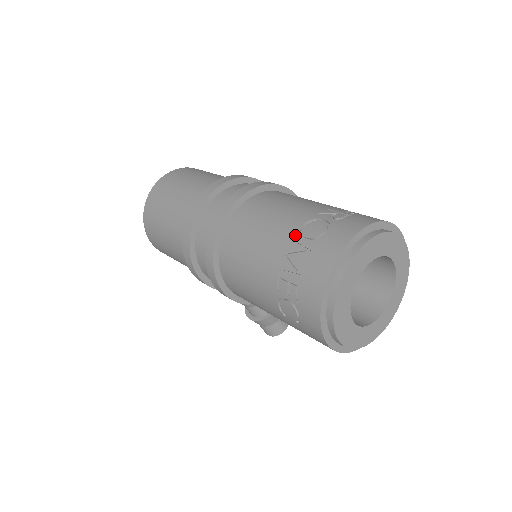
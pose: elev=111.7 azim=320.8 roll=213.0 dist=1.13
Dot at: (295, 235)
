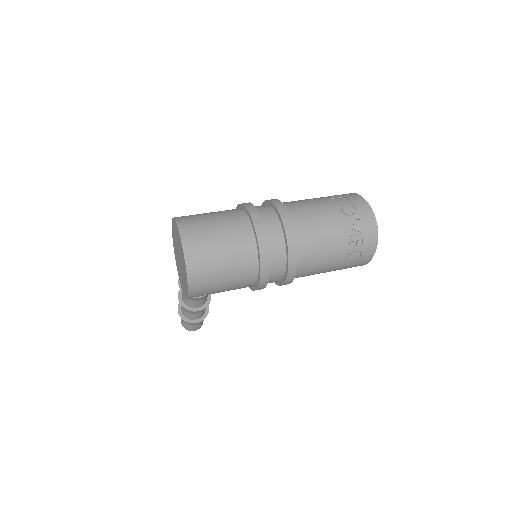
Dot at: (343, 217)
